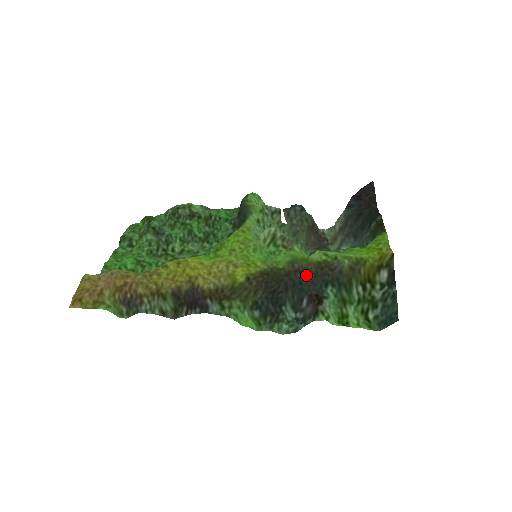
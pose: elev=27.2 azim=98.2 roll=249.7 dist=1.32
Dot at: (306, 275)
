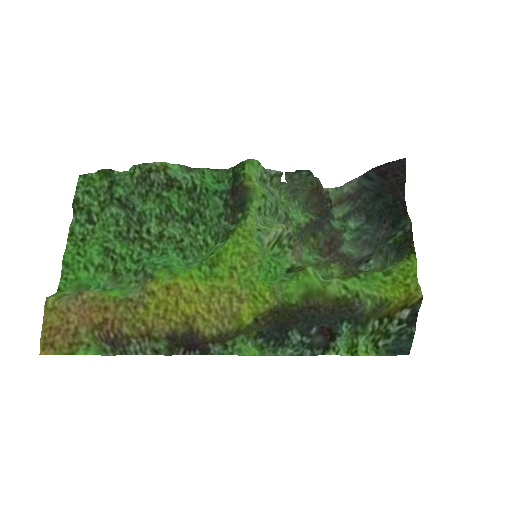
Dot at: (321, 312)
